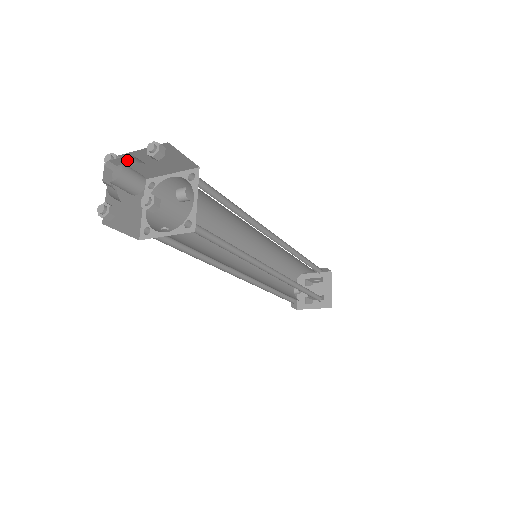
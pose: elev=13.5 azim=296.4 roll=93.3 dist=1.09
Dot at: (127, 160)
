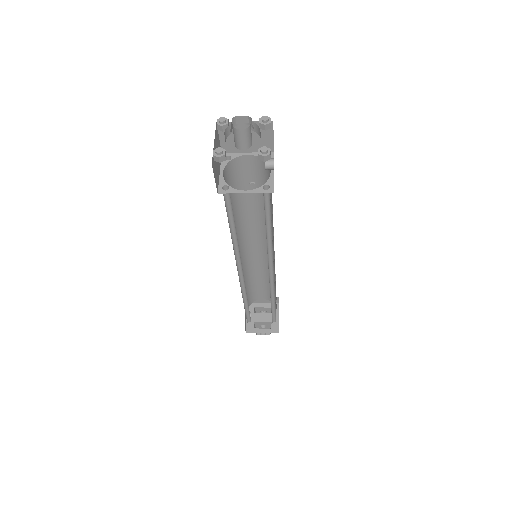
Dot at: (240, 124)
